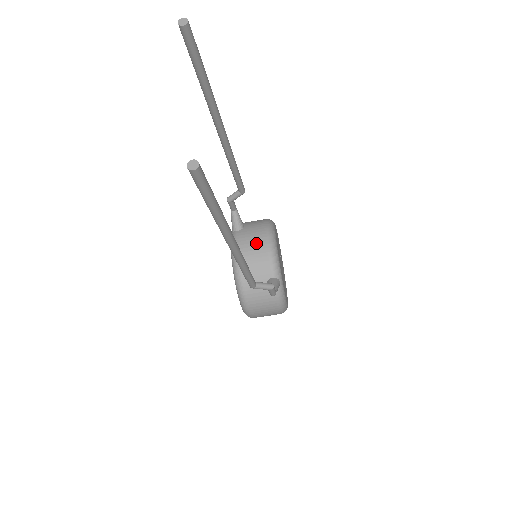
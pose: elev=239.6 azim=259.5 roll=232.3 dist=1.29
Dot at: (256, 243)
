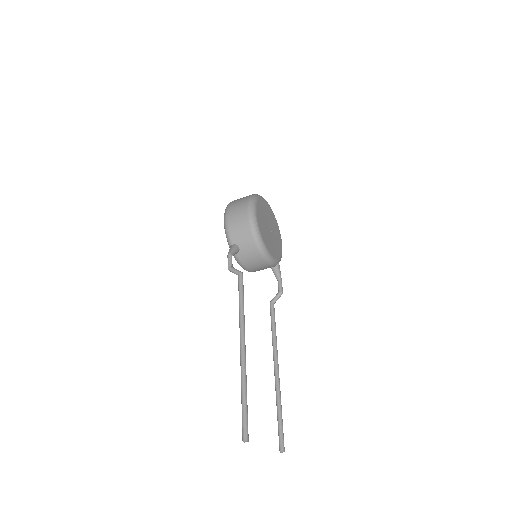
Dot at: (256, 262)
